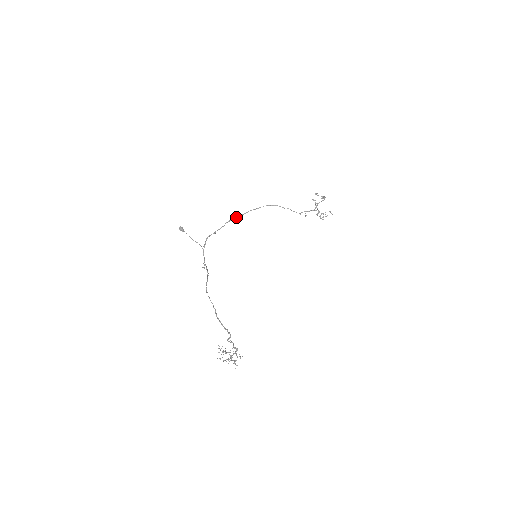
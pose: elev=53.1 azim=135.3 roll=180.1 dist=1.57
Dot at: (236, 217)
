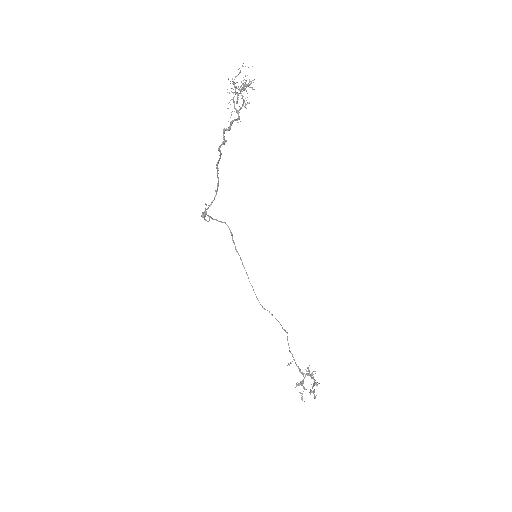
Dot at: occluded
